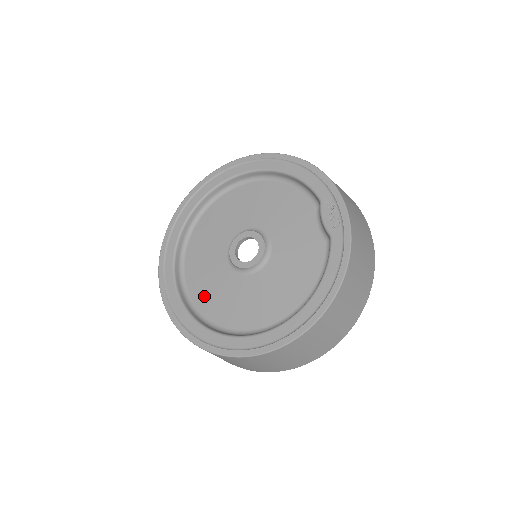
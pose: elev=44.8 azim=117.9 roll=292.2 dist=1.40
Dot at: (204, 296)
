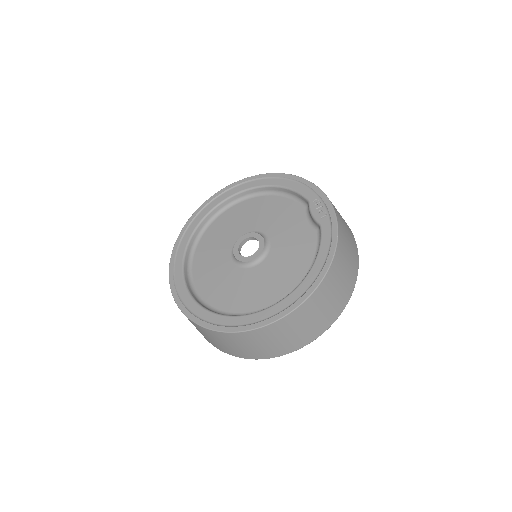
Dot at: (212, 291)
